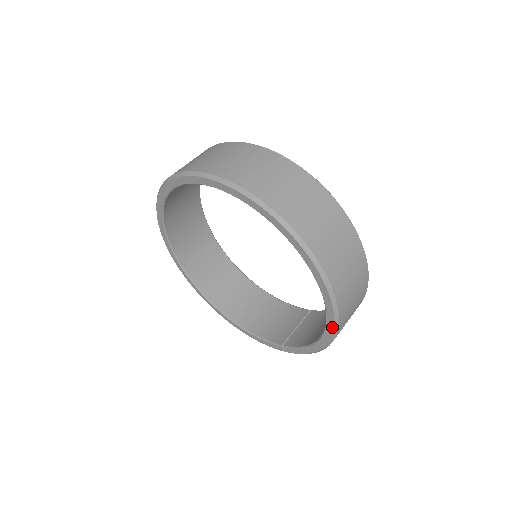
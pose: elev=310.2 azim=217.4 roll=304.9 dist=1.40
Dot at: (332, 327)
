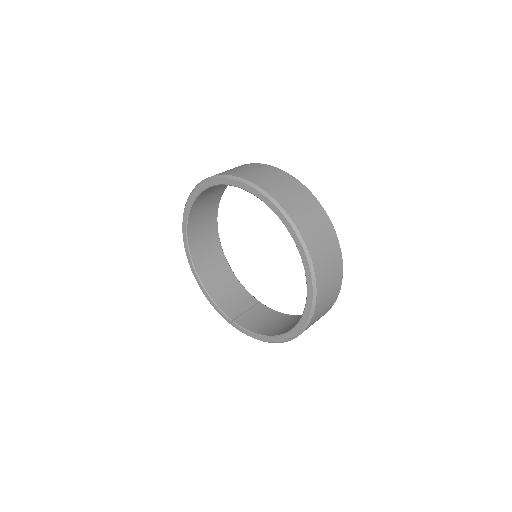
Dot at: (289, 338)
